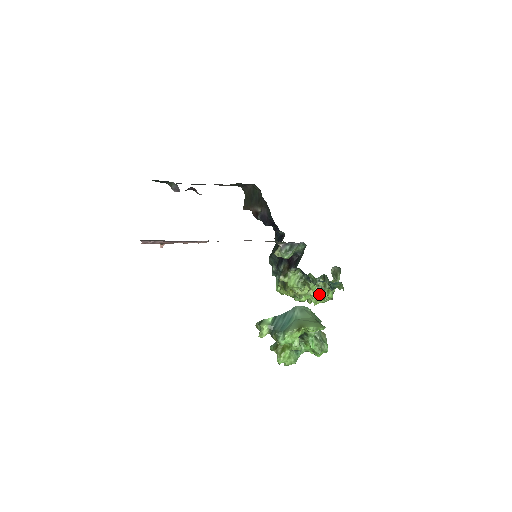
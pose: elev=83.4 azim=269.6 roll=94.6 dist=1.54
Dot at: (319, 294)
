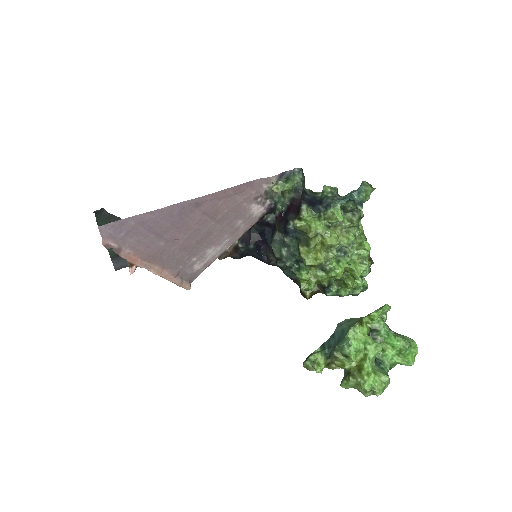
Dot at: (352, 236)
